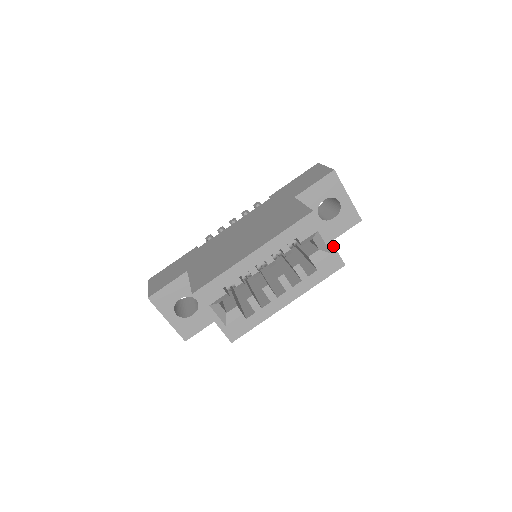
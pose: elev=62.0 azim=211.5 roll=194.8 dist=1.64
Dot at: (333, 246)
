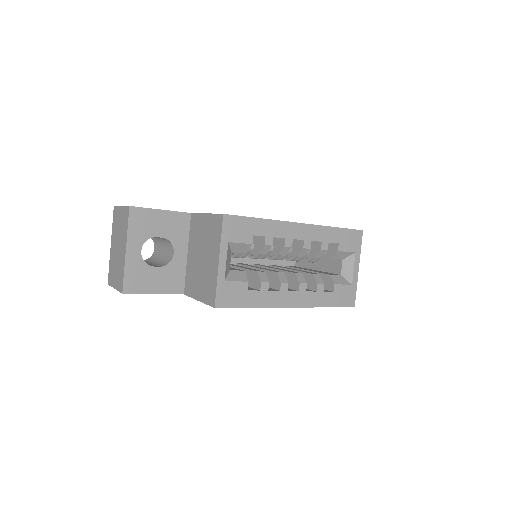
Dot at: (357, 278)
